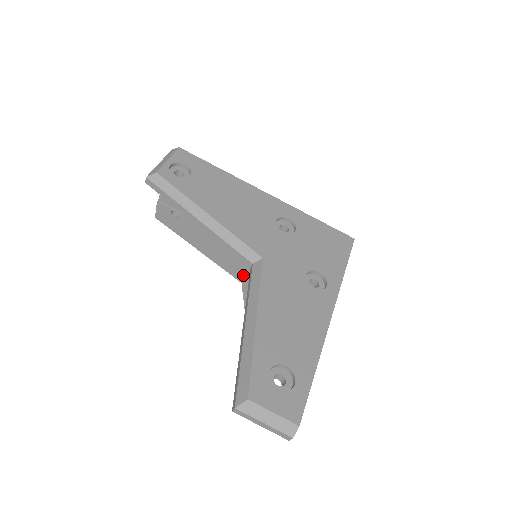
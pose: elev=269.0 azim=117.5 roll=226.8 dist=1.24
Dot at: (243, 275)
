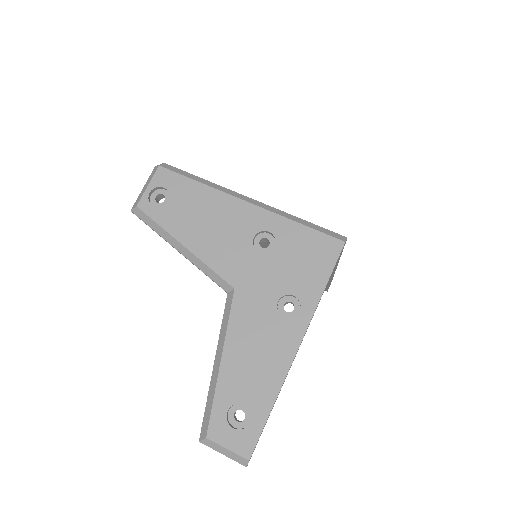
Dot at: occluded
